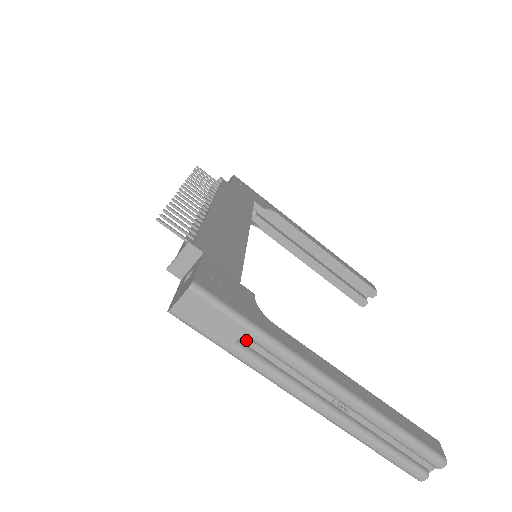
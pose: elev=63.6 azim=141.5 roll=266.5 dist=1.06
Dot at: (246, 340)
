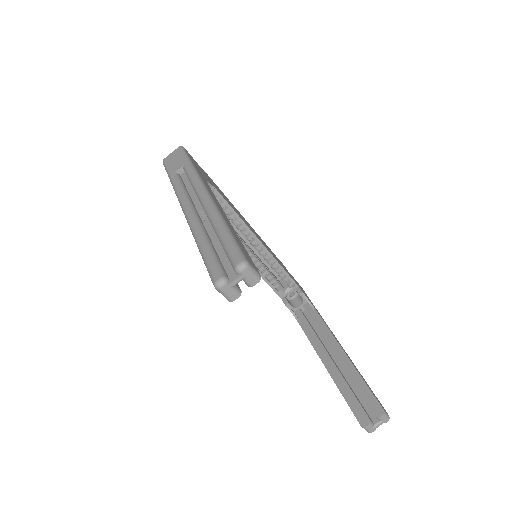
Dot at: (184, 176)
